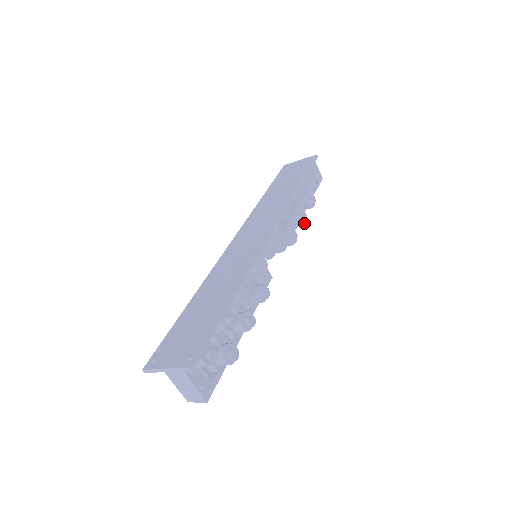
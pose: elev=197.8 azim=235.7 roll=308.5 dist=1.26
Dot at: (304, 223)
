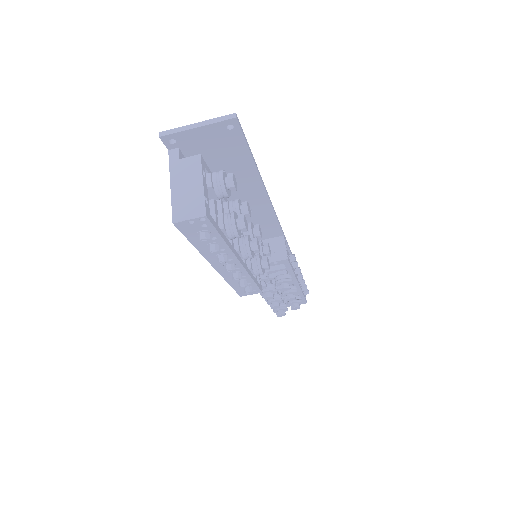
Dot at: (294, 296)
